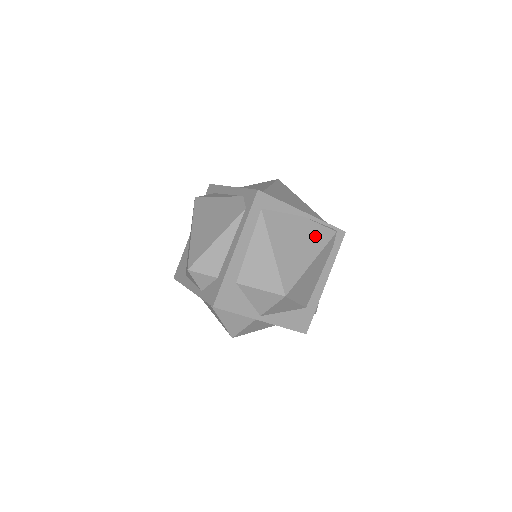
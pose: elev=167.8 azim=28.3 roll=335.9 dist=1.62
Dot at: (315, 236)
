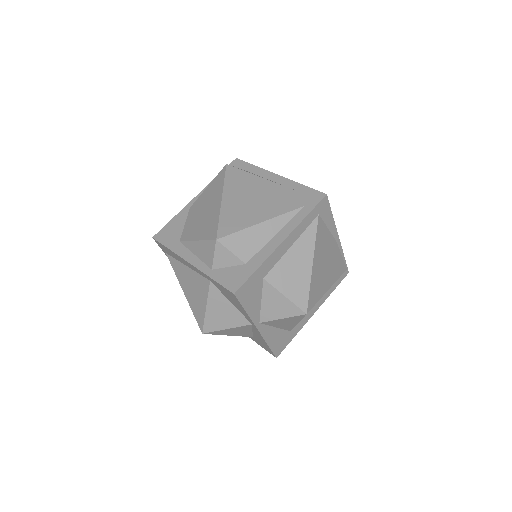
Dot at: (336, 265)
